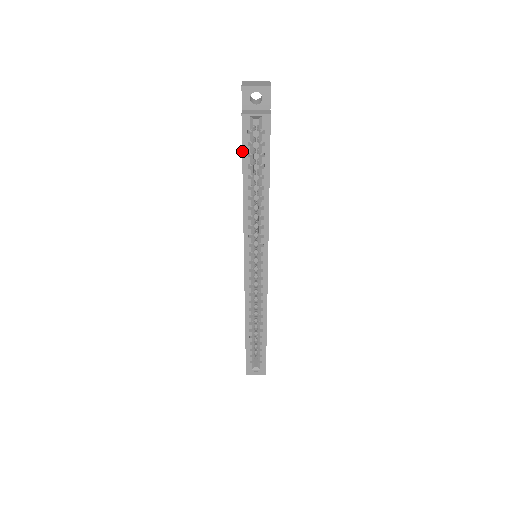
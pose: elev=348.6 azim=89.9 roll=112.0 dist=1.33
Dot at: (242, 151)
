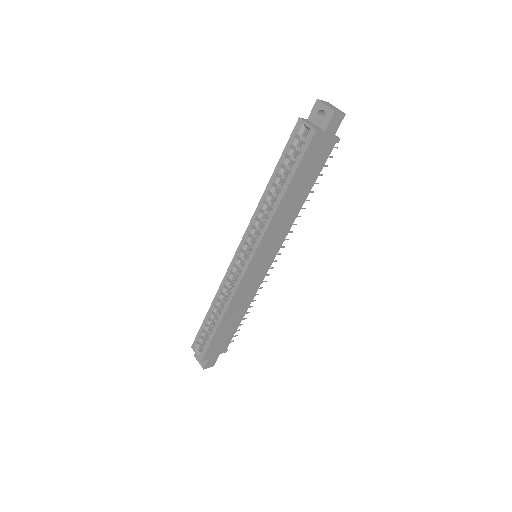
Dot at: (284, 149)
